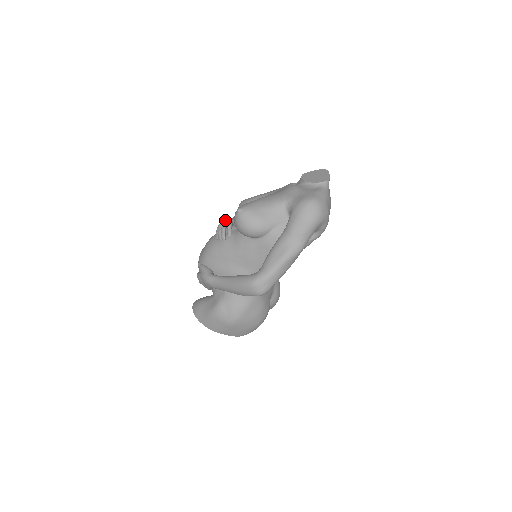
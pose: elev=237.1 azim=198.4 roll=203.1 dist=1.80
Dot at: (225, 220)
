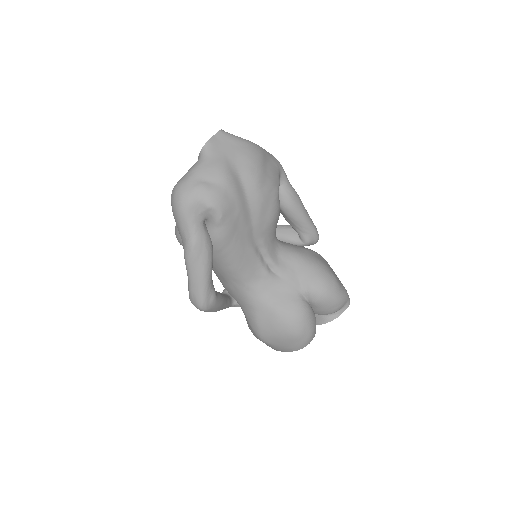
Dot at: occluded
